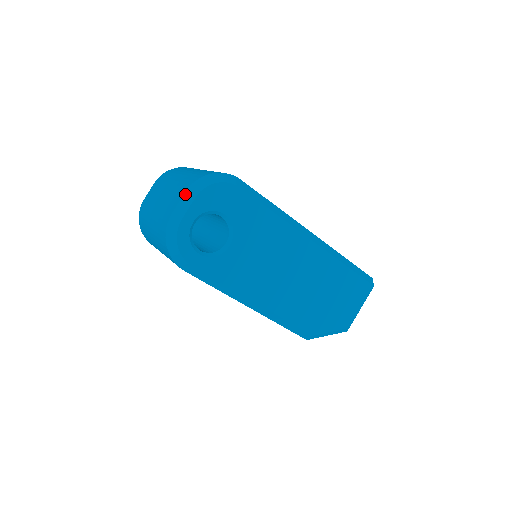
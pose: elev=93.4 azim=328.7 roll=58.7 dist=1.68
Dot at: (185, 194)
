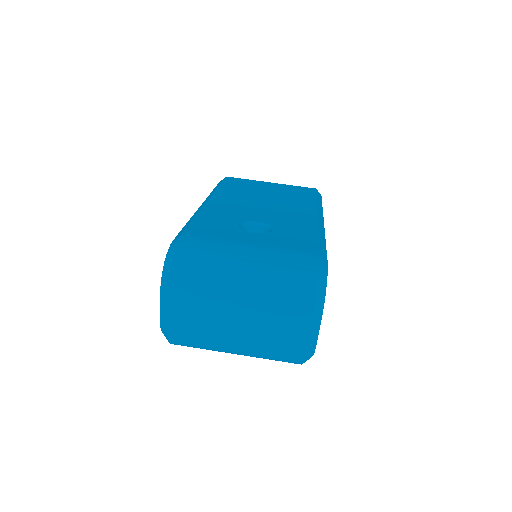
Dot at: (313, 321)
